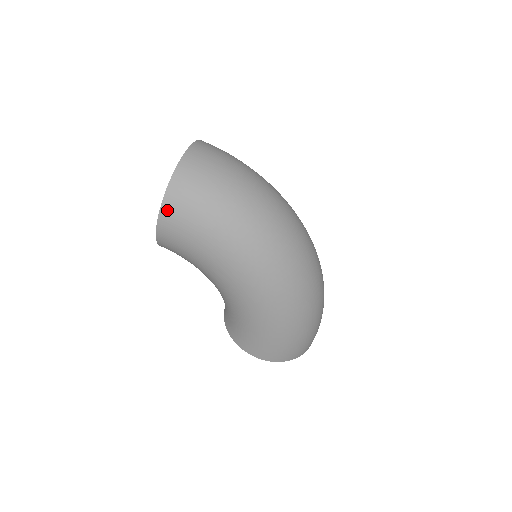
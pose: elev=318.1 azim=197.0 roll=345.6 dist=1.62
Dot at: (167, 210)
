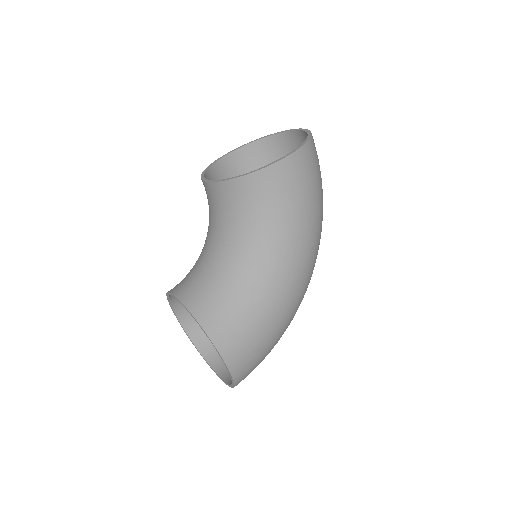
Dot at: (307, 151)
